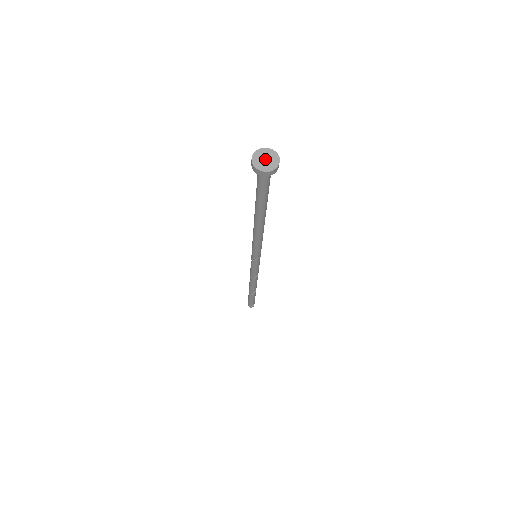
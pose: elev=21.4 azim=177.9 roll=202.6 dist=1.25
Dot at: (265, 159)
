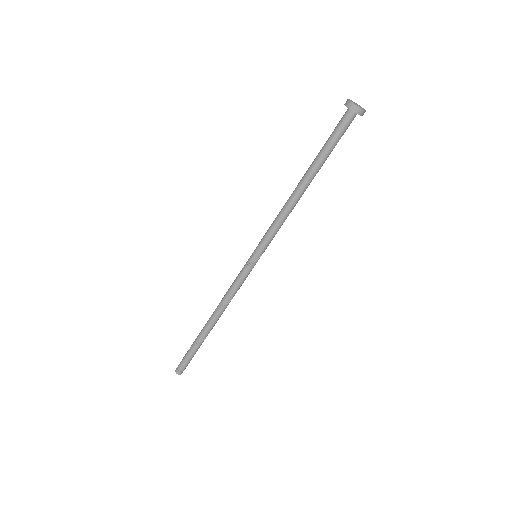
Dot at: (357, 104)
